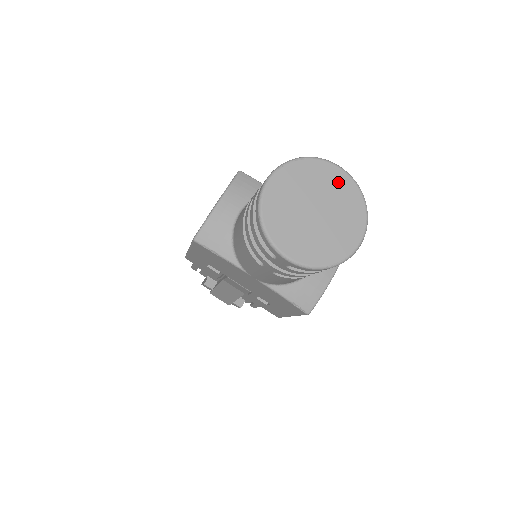
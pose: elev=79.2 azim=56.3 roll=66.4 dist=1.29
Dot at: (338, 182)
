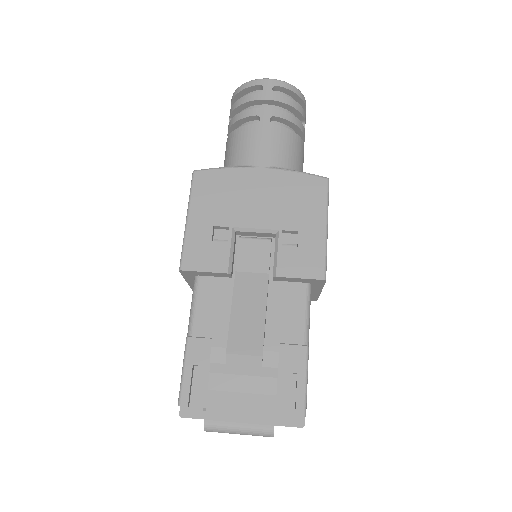
Dot at: occluded
